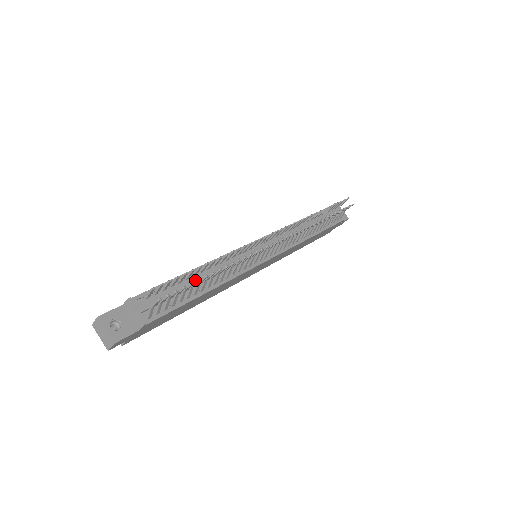
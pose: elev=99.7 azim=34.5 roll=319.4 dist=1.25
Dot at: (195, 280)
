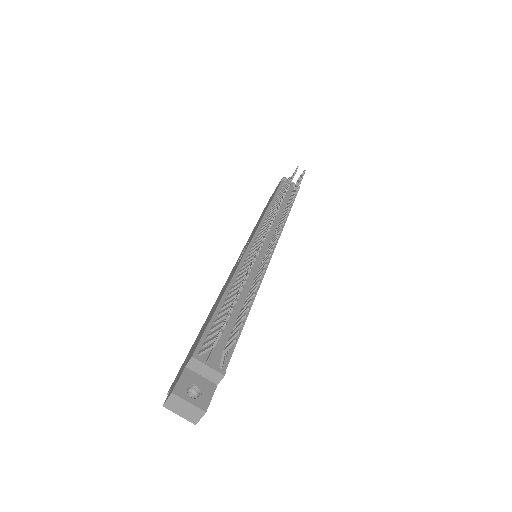
Dot at: occluded
